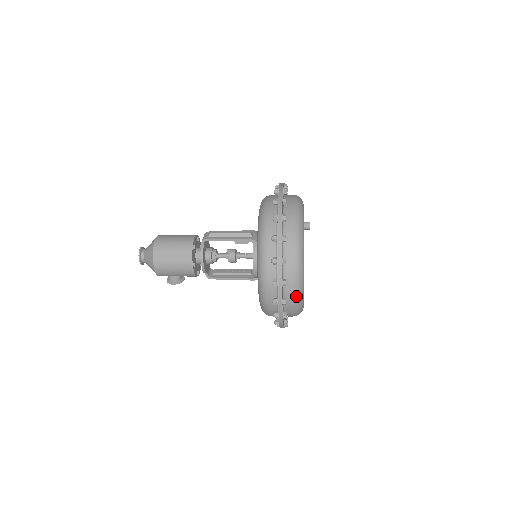
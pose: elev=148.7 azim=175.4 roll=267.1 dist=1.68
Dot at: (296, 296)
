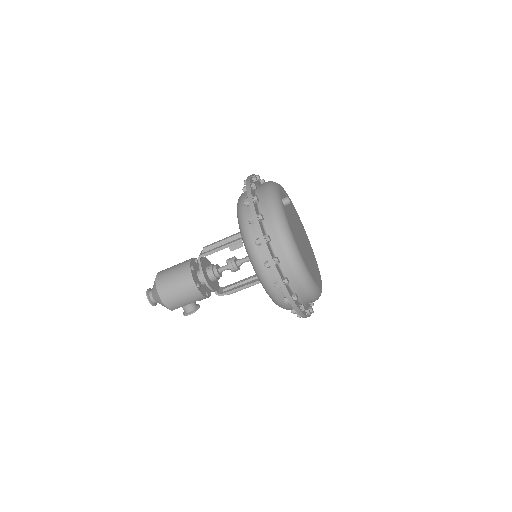
Dot at: (298, 272)
